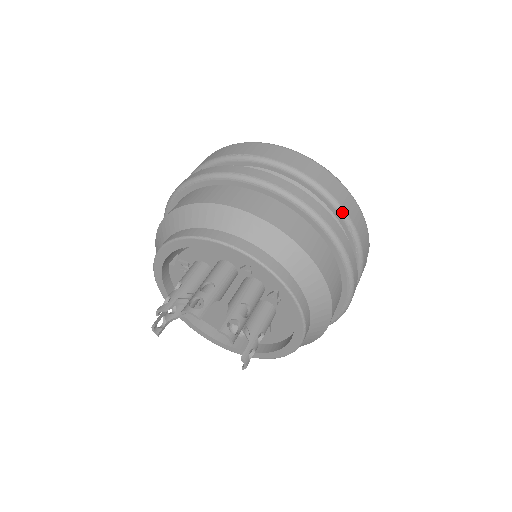
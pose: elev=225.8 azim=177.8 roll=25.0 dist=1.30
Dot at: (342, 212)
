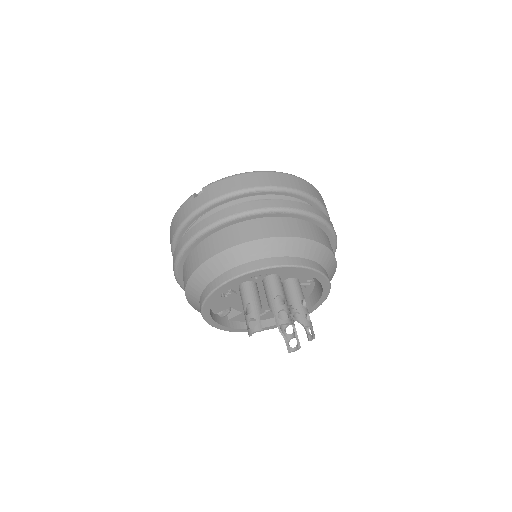
Dot at: occluded
